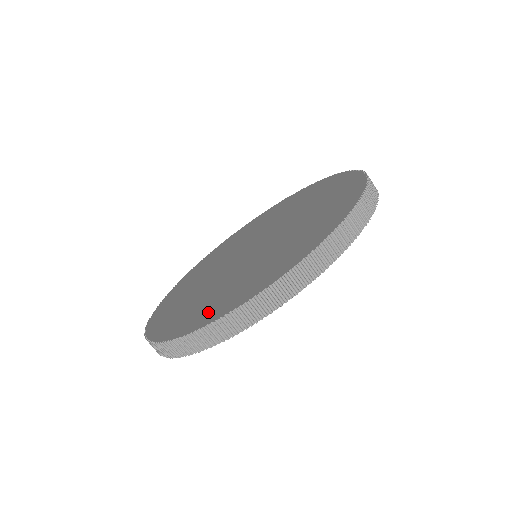
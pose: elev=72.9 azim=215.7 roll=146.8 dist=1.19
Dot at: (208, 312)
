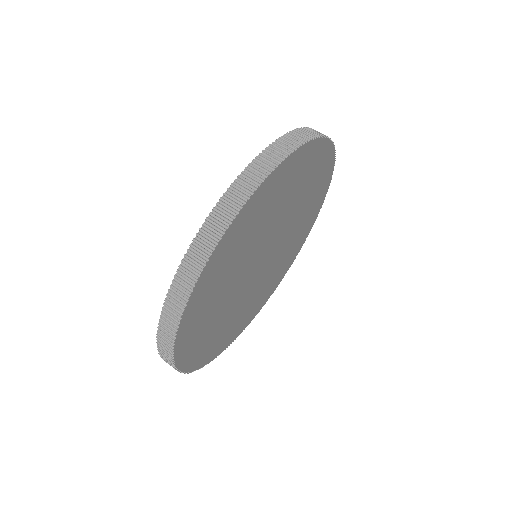
Dot at: occluded
